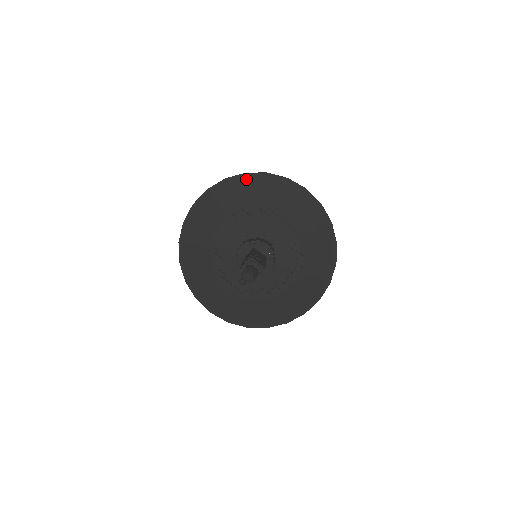
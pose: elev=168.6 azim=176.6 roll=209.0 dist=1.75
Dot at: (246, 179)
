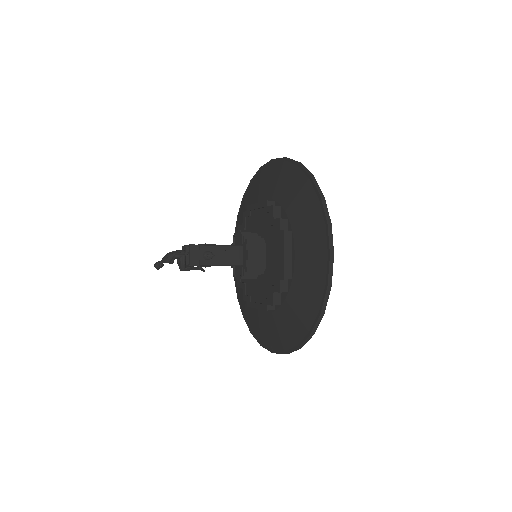
Dot at: (244, 201)
